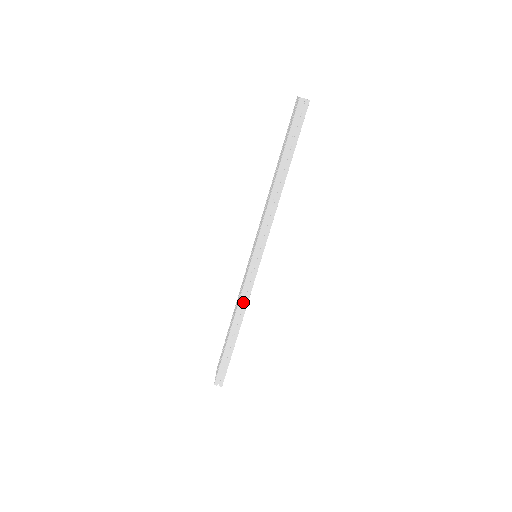
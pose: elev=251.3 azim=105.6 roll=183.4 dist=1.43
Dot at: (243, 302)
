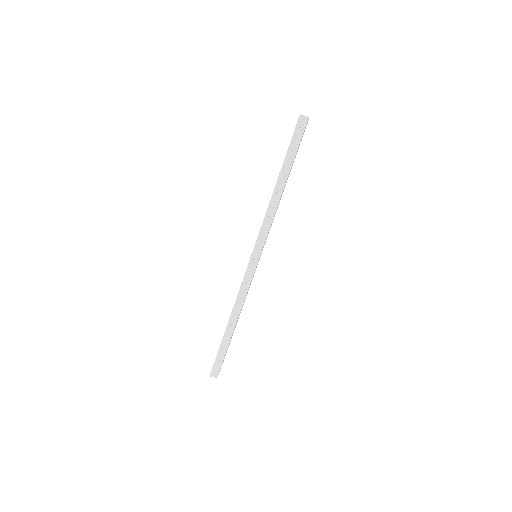
Dot at: (241, 298)
